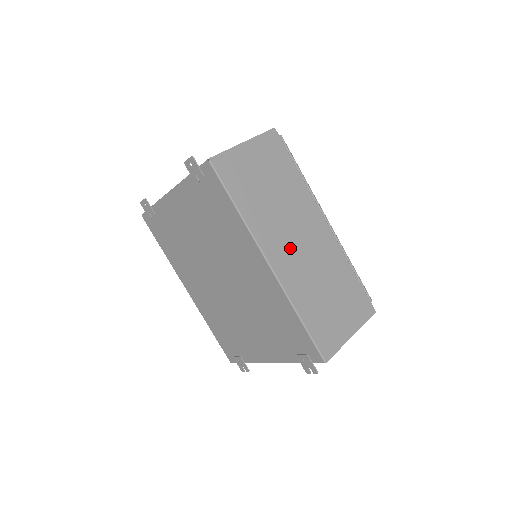
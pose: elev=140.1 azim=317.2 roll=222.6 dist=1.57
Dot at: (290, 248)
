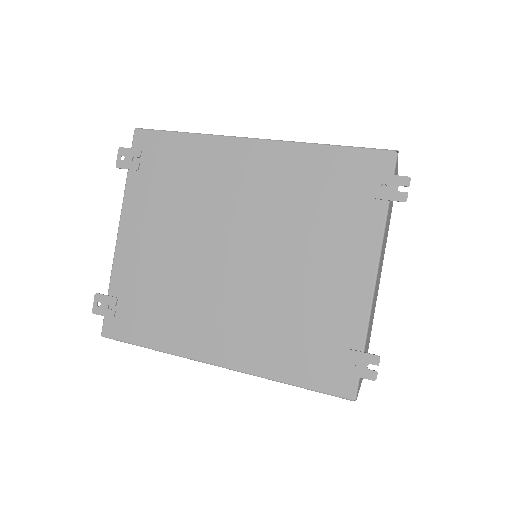
Dot at: occluded
